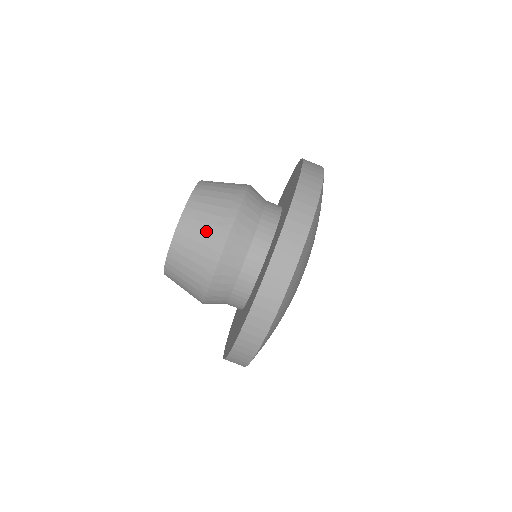
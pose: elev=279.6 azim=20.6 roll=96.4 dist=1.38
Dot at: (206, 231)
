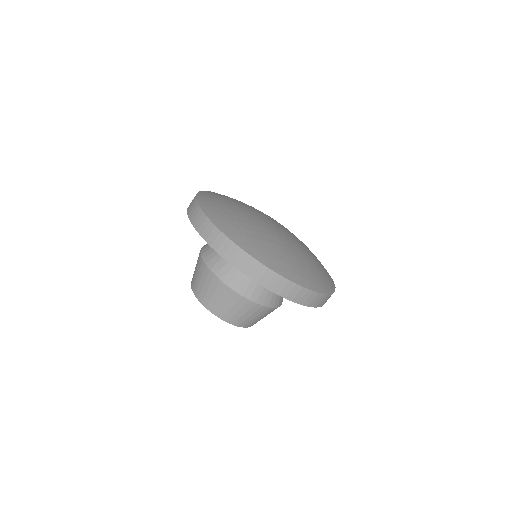
Dot at: (200, 277)
